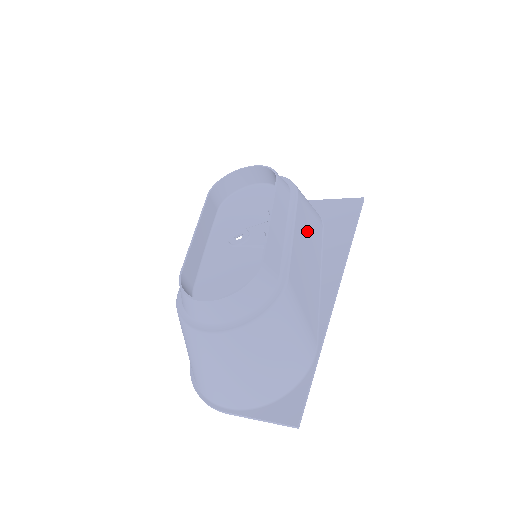
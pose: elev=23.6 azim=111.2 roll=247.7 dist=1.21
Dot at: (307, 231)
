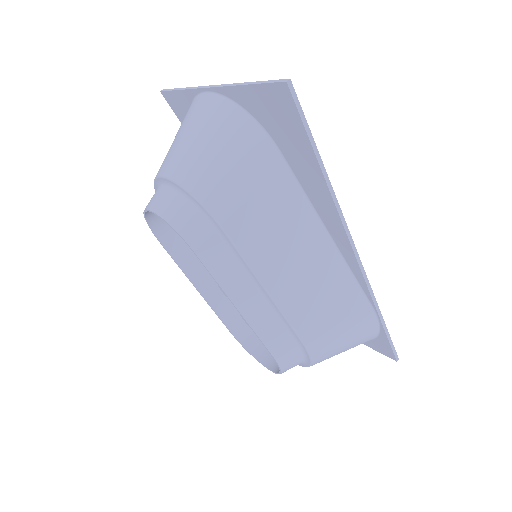
Dot at: (272, 234)
